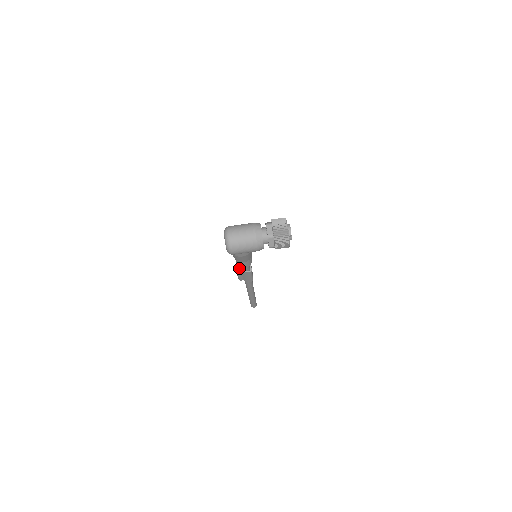
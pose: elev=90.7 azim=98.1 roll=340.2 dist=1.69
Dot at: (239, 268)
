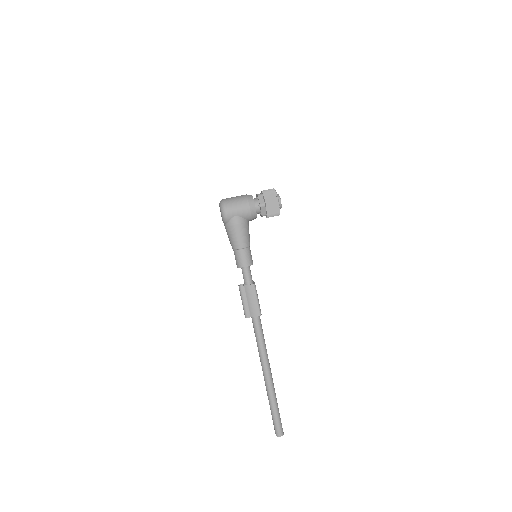
Dot at: occluded
